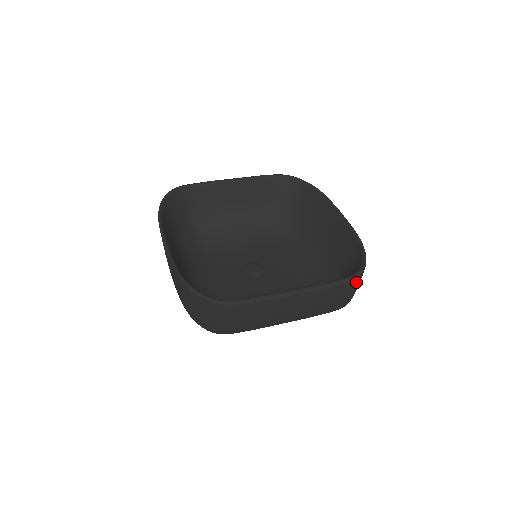
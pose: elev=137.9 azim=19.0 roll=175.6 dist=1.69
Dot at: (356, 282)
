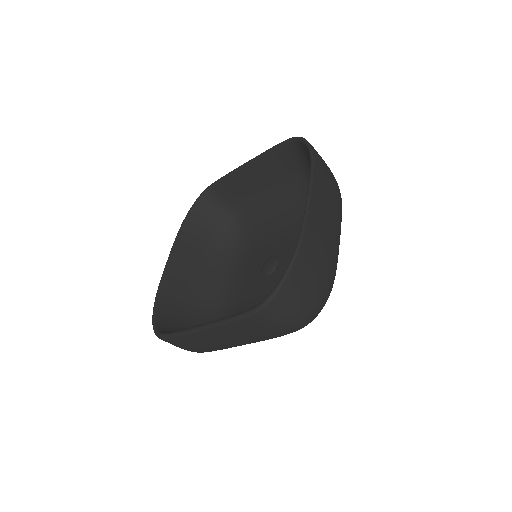
Dot at: (265, 313)
